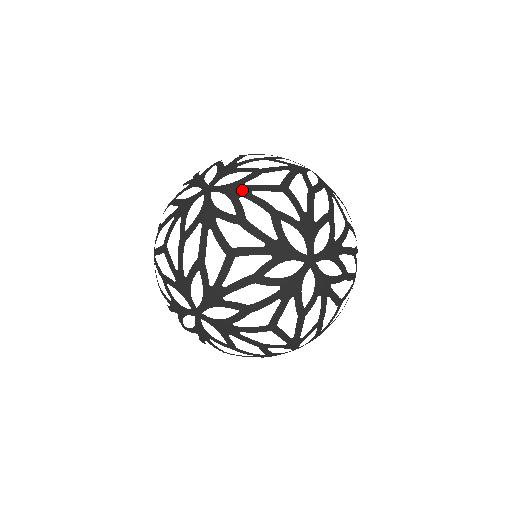
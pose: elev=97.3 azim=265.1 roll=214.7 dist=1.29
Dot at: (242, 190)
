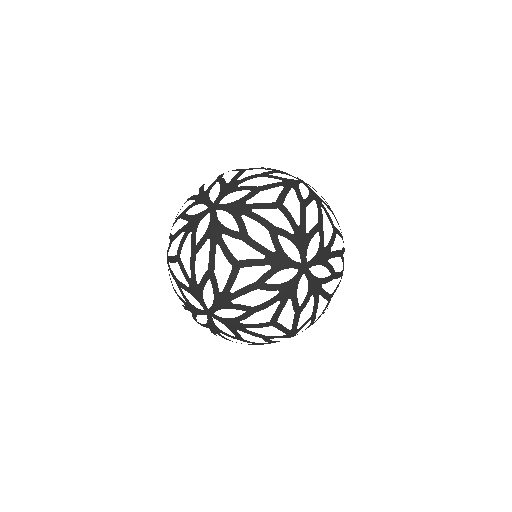
Dot at: (238, 326)
